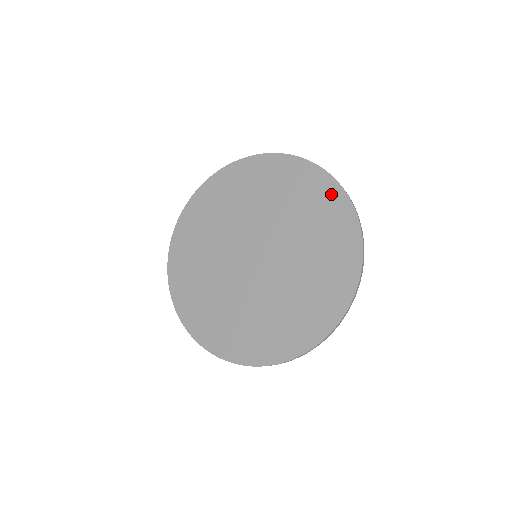
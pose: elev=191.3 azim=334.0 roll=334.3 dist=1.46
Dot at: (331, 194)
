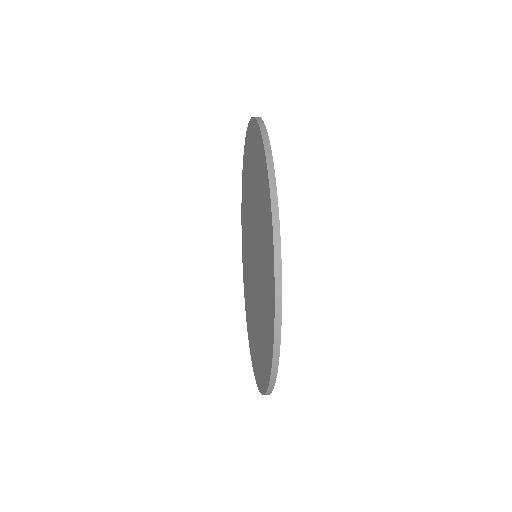
Dot at: (271, 302)
